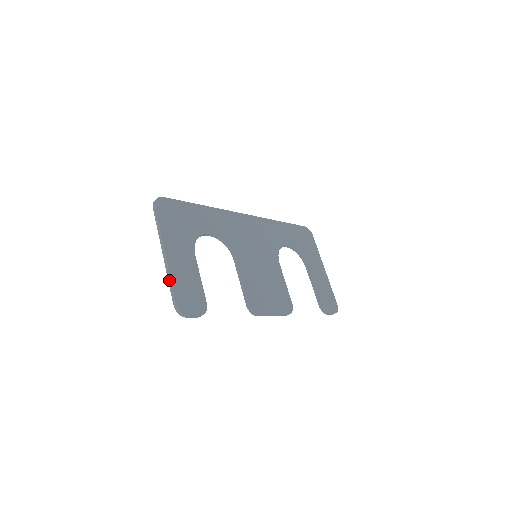
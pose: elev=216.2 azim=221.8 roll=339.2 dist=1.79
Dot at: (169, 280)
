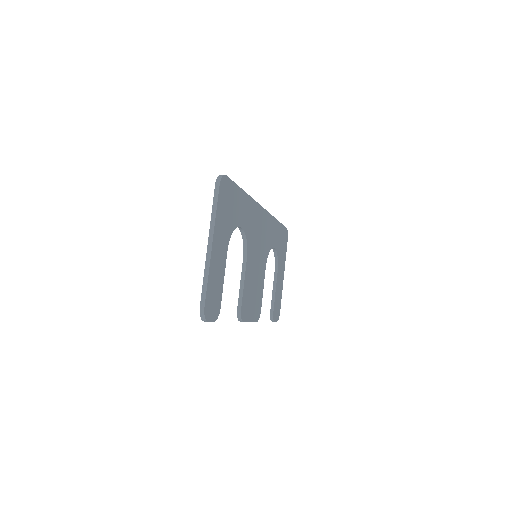
Dot at: (205, 278)
